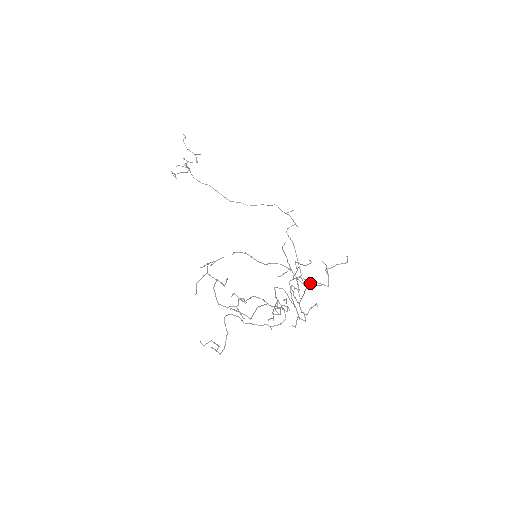
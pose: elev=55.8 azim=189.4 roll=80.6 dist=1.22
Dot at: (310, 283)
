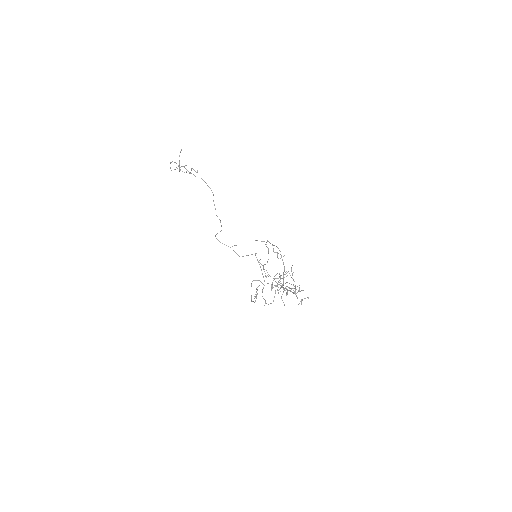
Dot at: occluded
